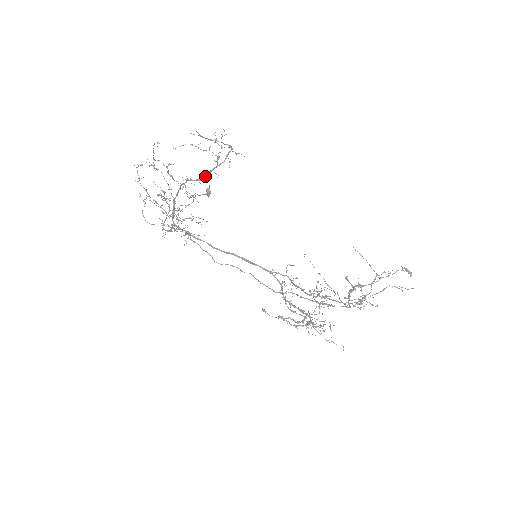
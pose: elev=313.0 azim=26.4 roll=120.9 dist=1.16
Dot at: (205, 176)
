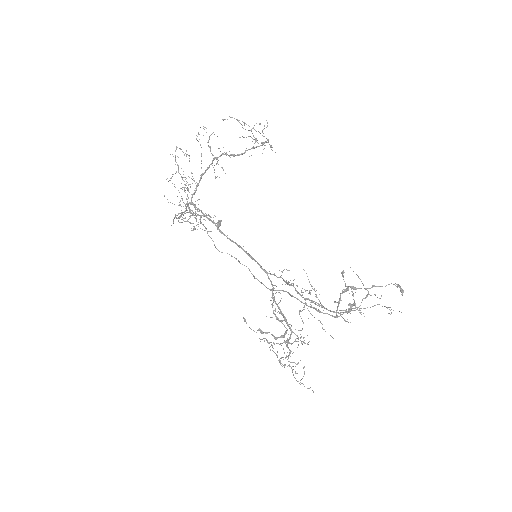
Dot at: (239, 154)
